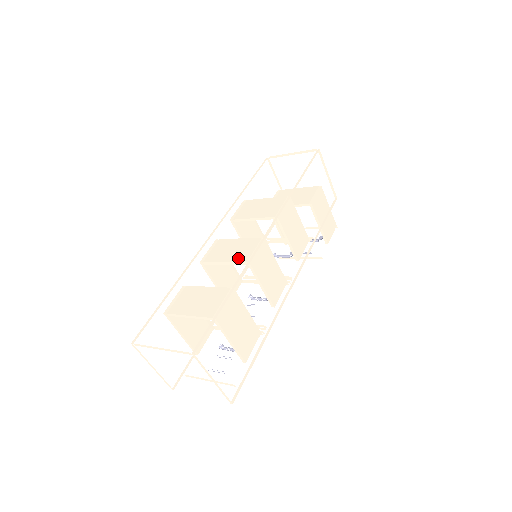
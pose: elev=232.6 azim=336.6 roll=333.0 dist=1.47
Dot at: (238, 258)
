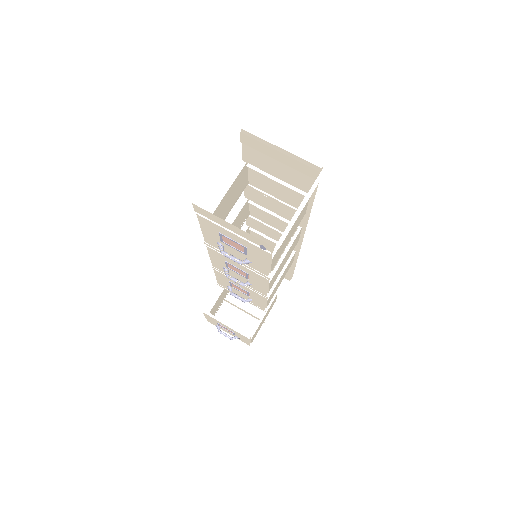
Dot at: (287, 222)
